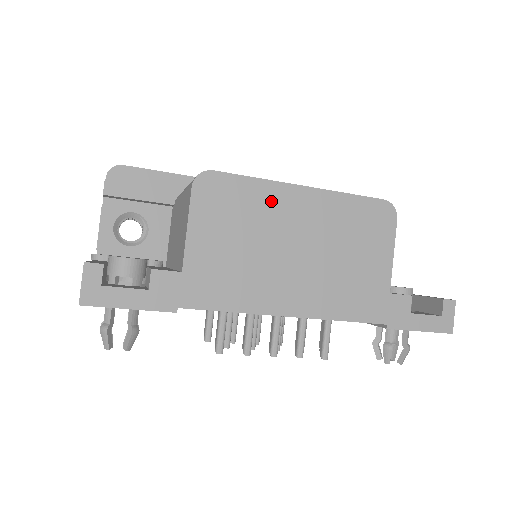
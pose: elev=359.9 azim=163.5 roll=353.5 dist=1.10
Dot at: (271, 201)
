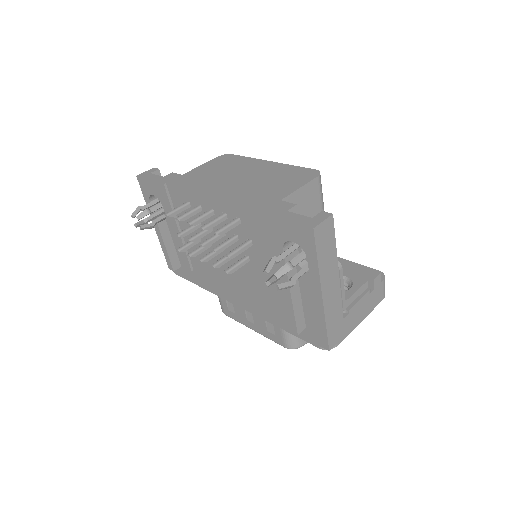
Dot at: (248, 163)
